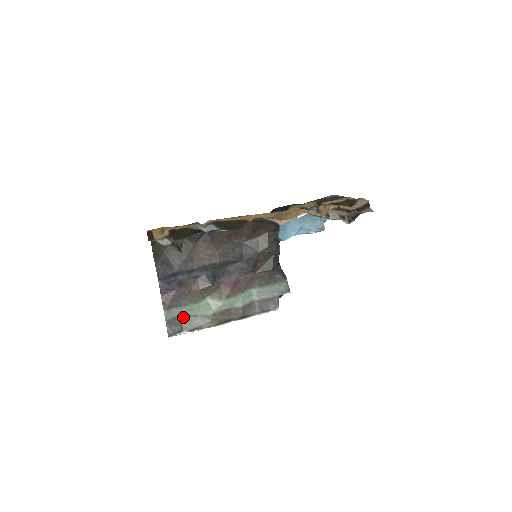
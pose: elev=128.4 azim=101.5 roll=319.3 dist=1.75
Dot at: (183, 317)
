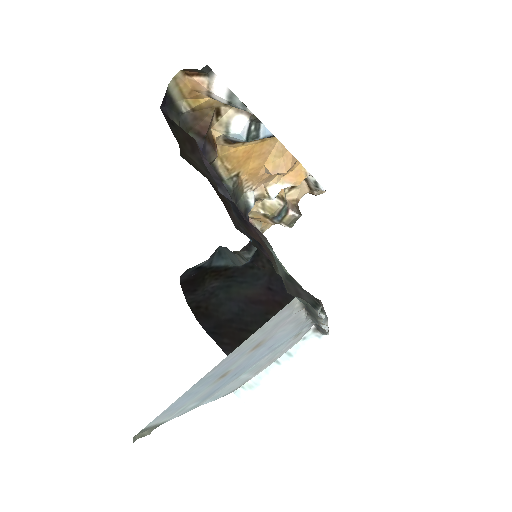
Dot at: occluded
